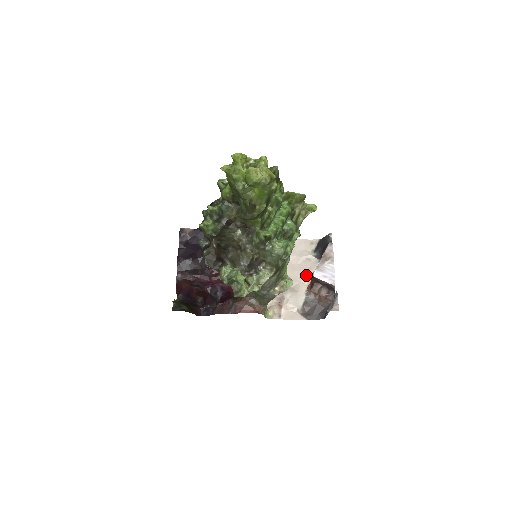
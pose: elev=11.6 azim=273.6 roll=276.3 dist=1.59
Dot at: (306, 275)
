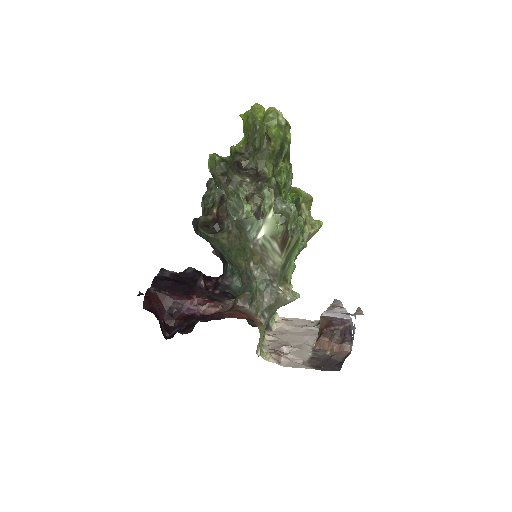
Dot at: (310, 339)
